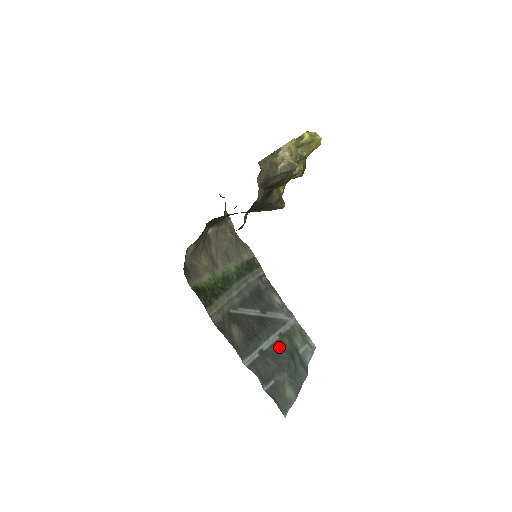
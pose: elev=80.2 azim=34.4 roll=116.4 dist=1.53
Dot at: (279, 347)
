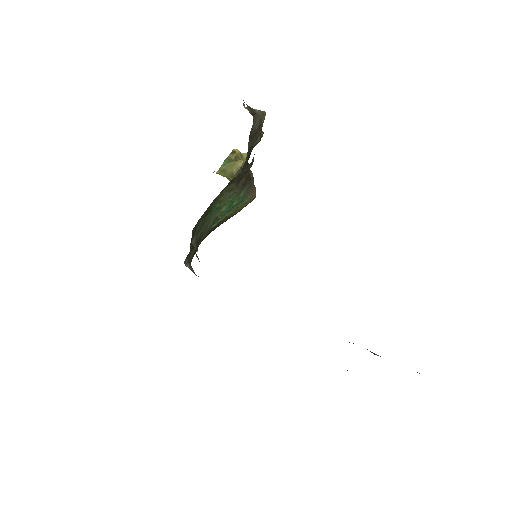
Dot at: occluded
